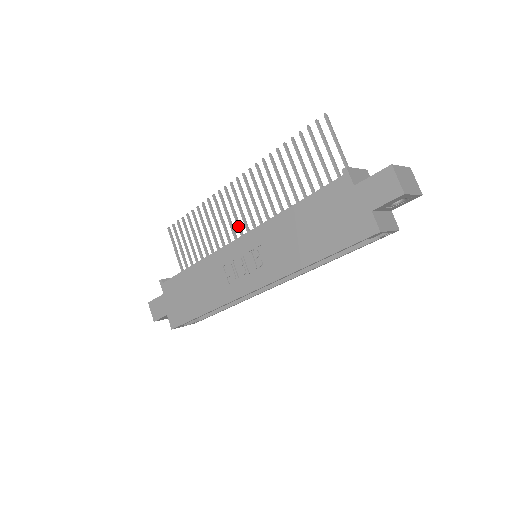
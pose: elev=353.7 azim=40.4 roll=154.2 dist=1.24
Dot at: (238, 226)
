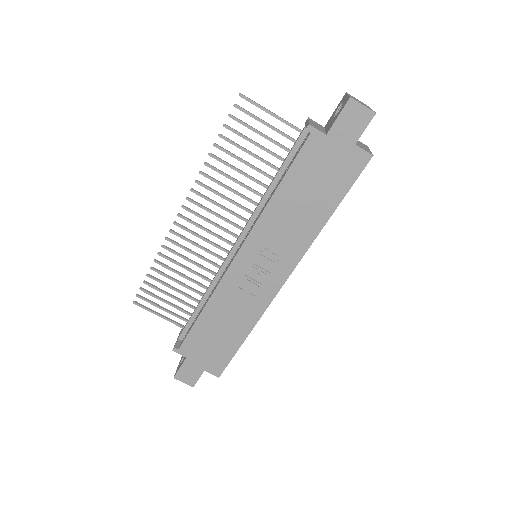
Dot at: (215, 246)
